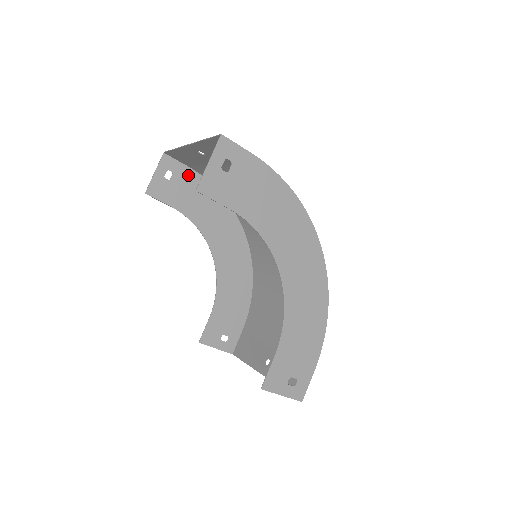
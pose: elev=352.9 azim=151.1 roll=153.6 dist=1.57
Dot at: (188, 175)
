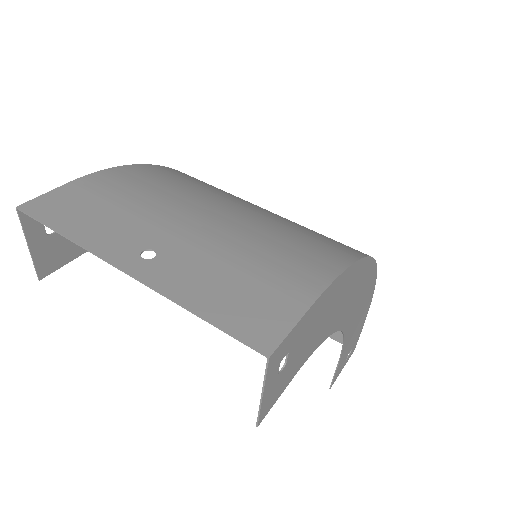
Dot at: occluded
